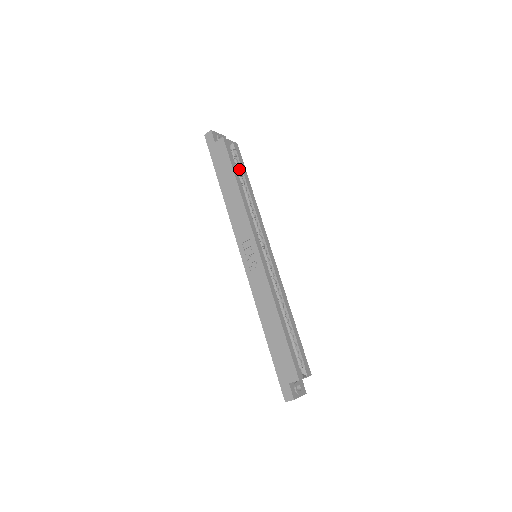
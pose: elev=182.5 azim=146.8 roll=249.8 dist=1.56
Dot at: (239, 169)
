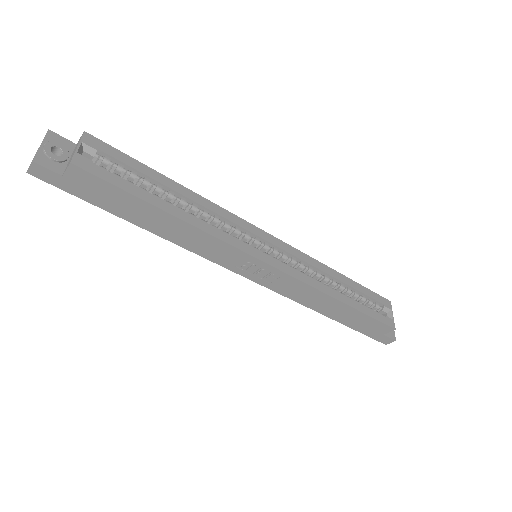
Dot at: (135, 176)
